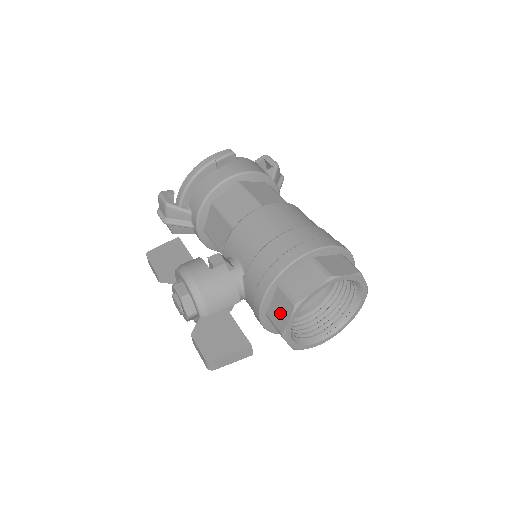
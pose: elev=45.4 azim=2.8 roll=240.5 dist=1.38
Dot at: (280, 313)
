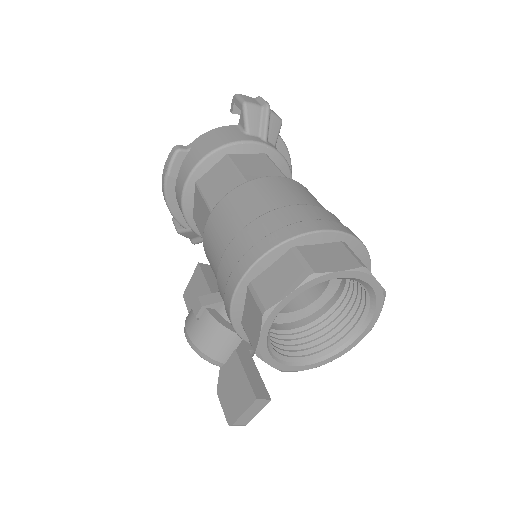
Dot at: occluded
